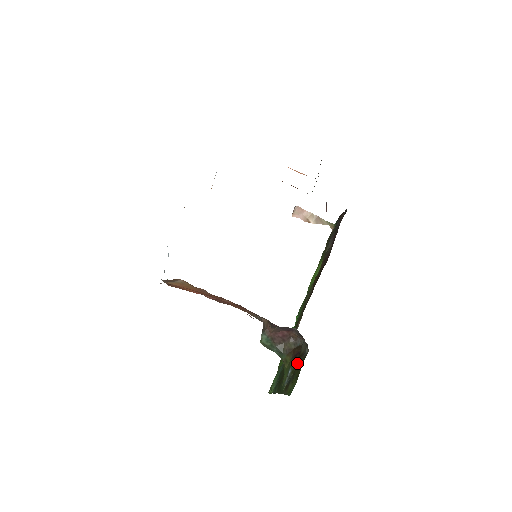
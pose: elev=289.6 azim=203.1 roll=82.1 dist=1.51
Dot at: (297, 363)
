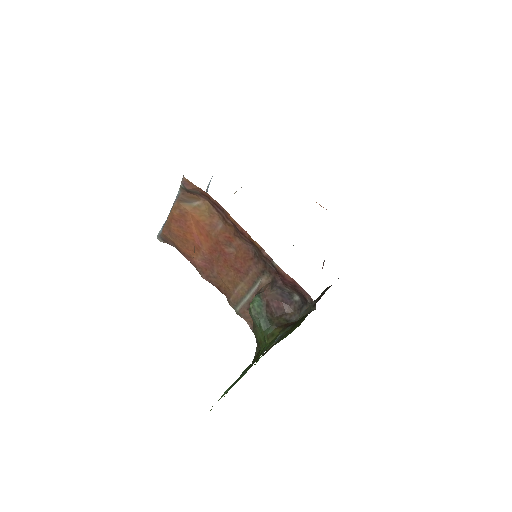
Dot at: (295, 324)
